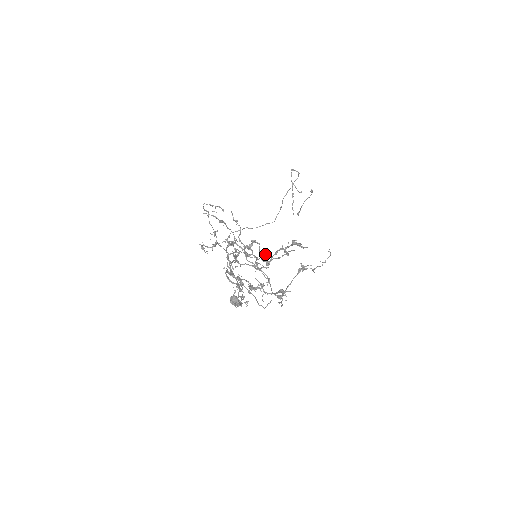
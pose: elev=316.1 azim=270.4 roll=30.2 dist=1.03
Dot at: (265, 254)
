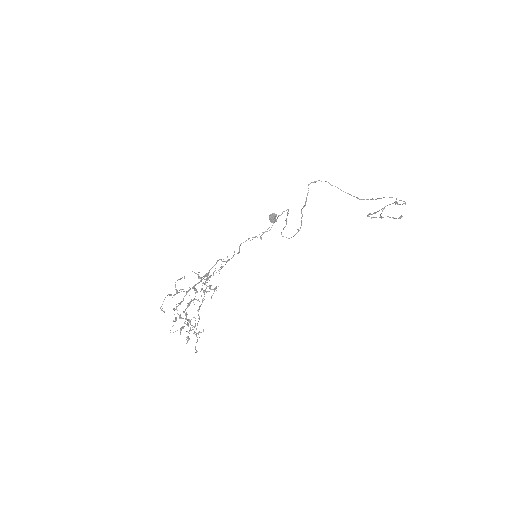
Dot at: occluded
